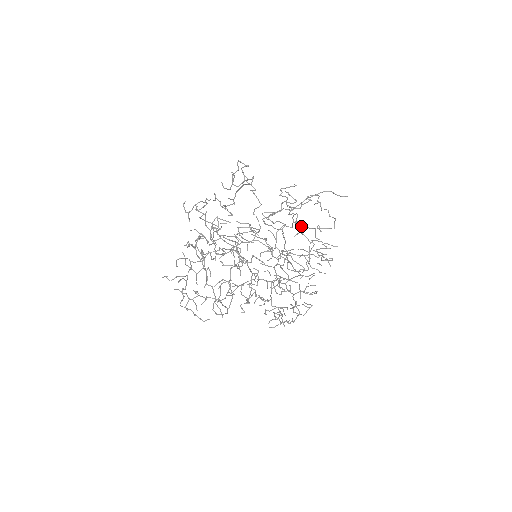
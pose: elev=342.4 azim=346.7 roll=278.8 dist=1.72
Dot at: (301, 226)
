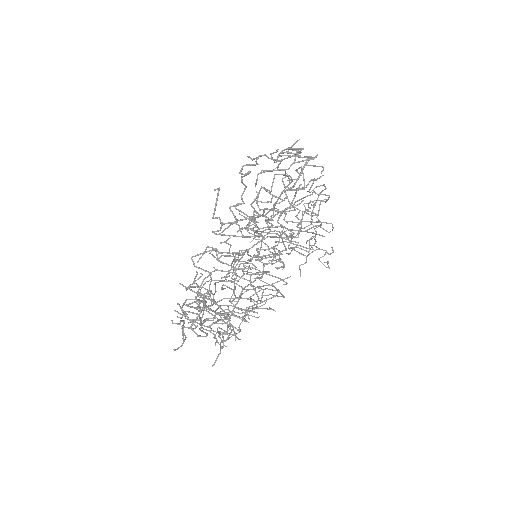
Dot at: occluded
